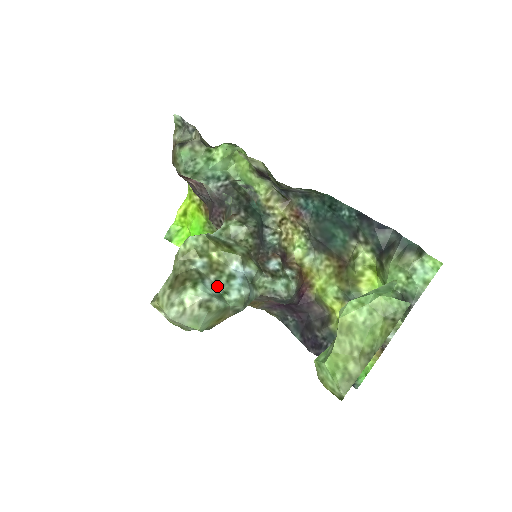
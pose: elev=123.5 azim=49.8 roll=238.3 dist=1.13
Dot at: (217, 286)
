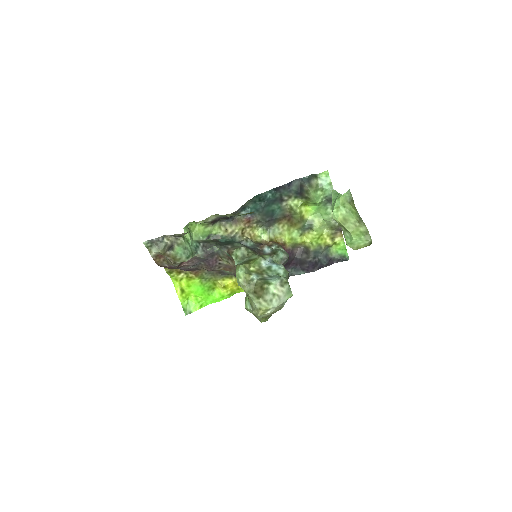
Dot at: (272, 276)
